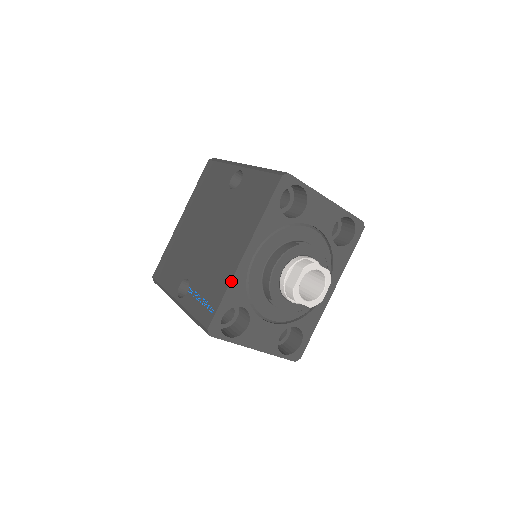
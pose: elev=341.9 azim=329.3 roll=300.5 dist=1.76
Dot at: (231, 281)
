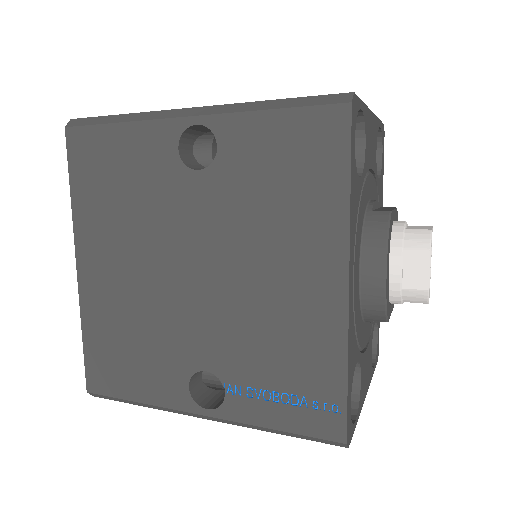
Dot at: (348, 344)
